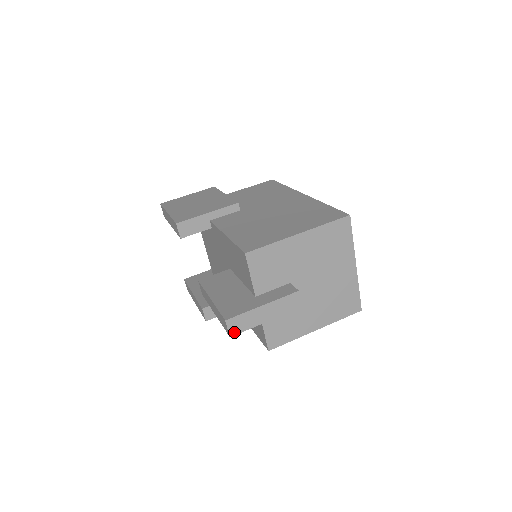
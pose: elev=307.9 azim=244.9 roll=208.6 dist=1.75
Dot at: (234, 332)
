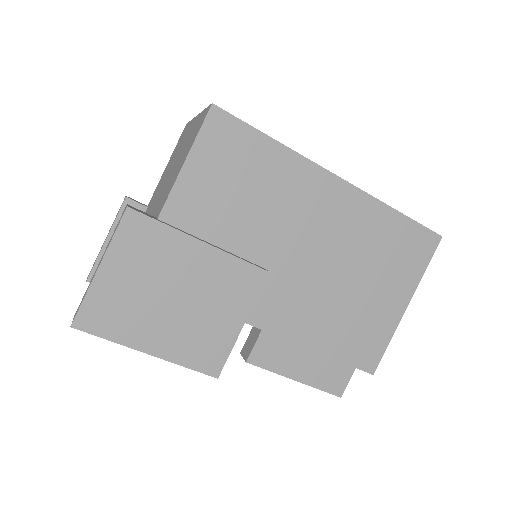
Dot at: occluded
